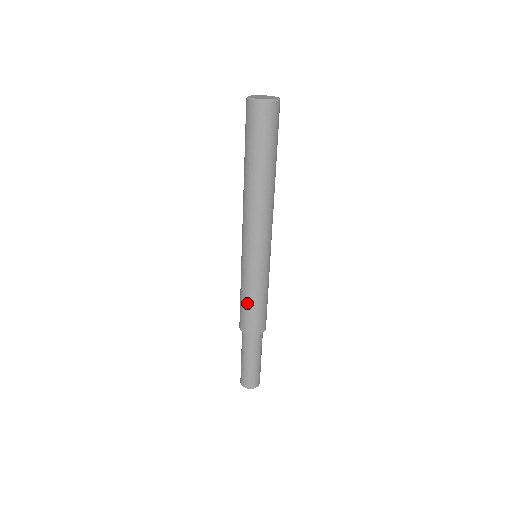
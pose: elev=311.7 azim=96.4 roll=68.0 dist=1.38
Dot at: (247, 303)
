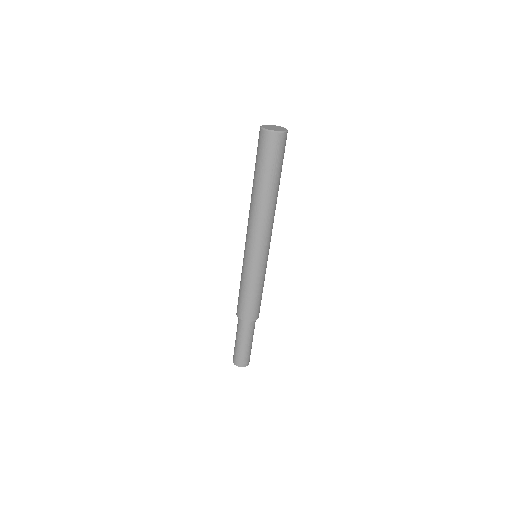
Dot at: (251, 296)
